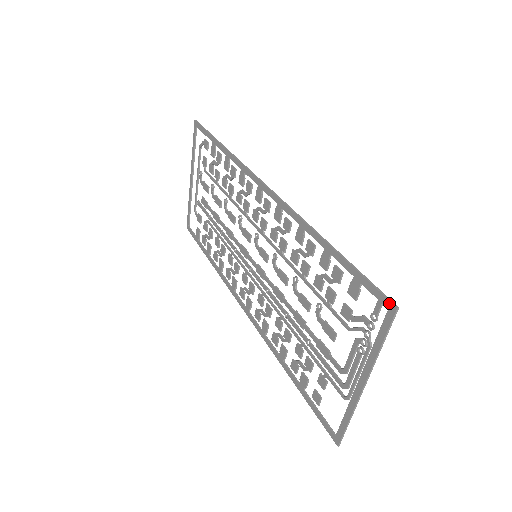
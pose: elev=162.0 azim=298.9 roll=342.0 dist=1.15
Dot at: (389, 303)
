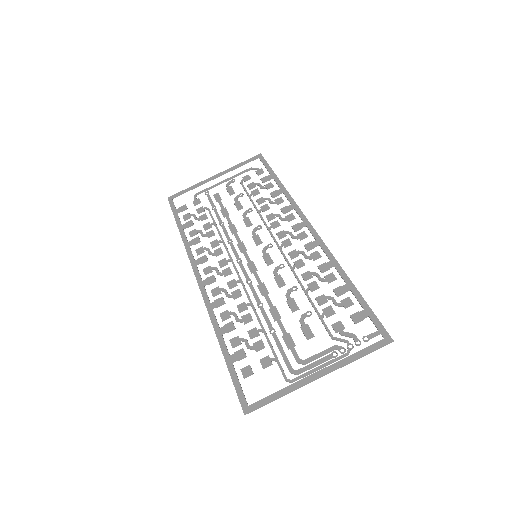
Dot at: (388, 335)
